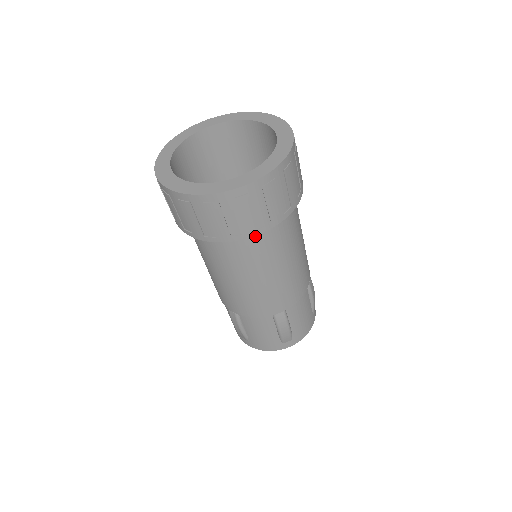
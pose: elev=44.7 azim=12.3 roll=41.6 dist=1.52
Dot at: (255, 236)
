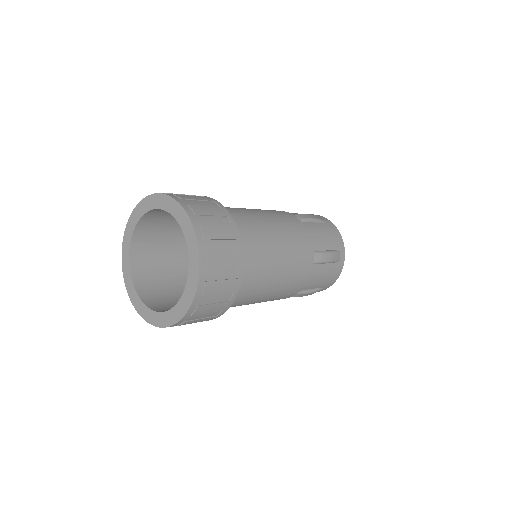
Dot at: occluded
